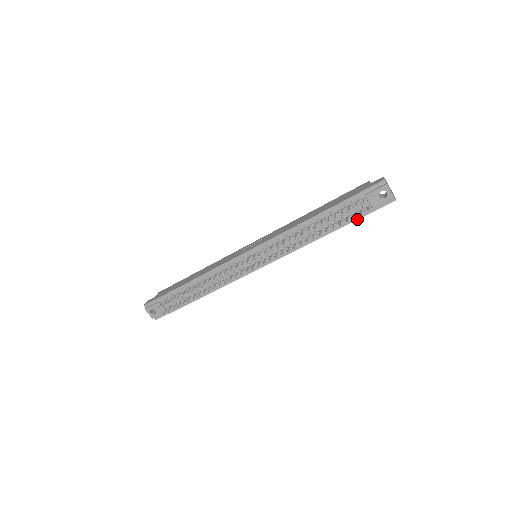
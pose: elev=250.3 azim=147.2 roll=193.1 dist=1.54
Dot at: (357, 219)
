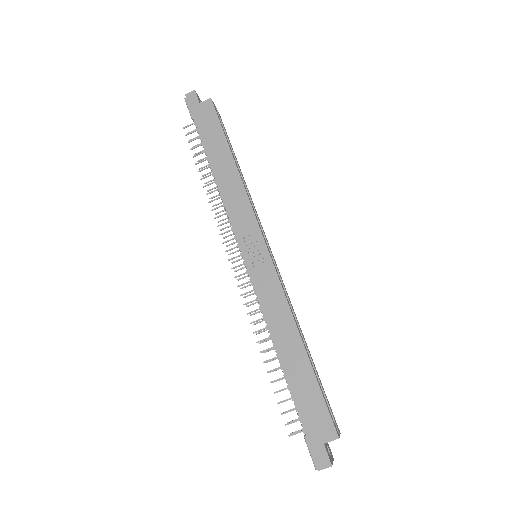
Dot at: occluded
